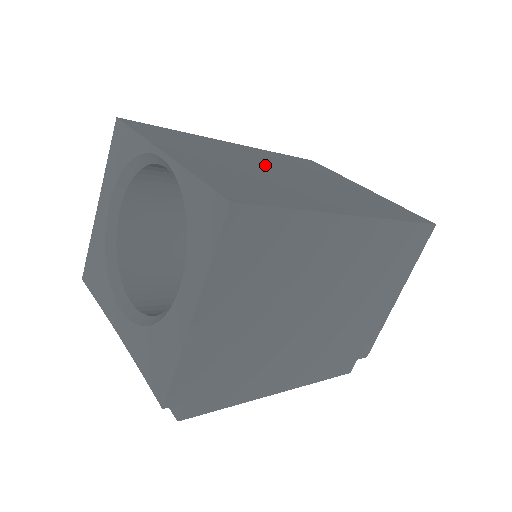
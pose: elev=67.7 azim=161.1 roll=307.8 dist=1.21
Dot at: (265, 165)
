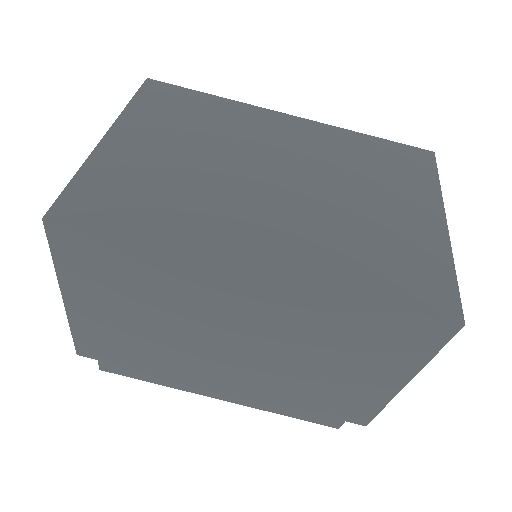
Dot at: (265, 160)
